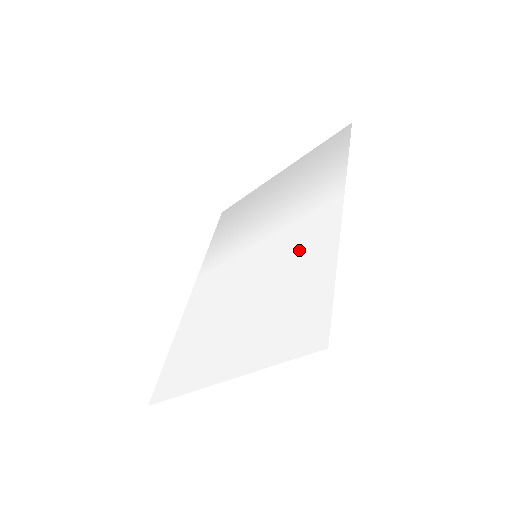
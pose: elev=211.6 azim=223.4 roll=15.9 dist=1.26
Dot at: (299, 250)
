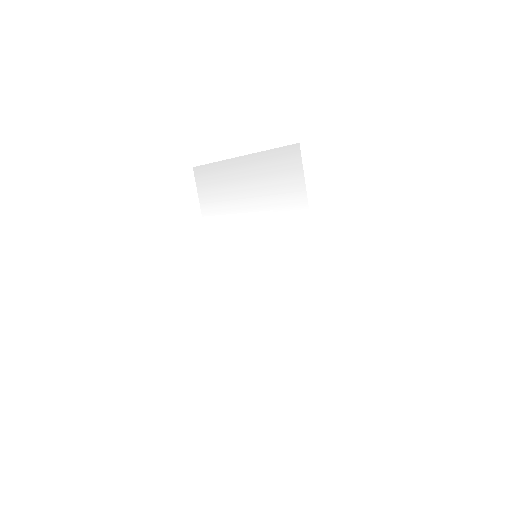
Dot at: (292, 276)
